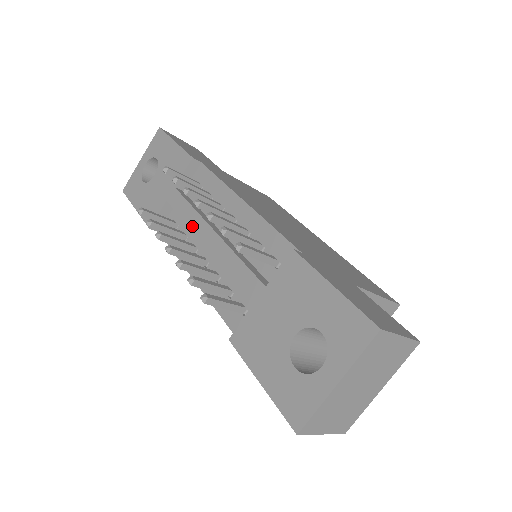
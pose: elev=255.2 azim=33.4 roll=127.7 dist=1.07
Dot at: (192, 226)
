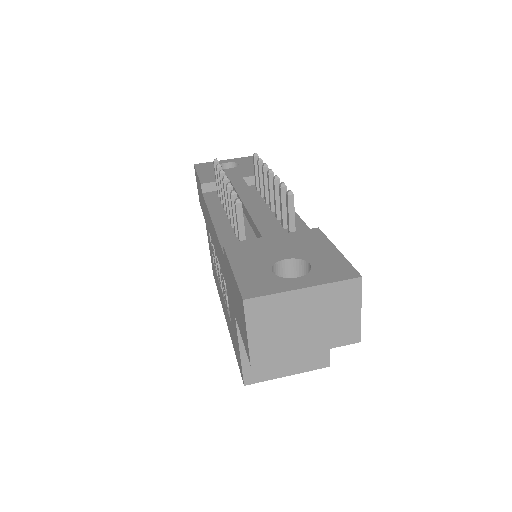
Dot at: (241, 194)
